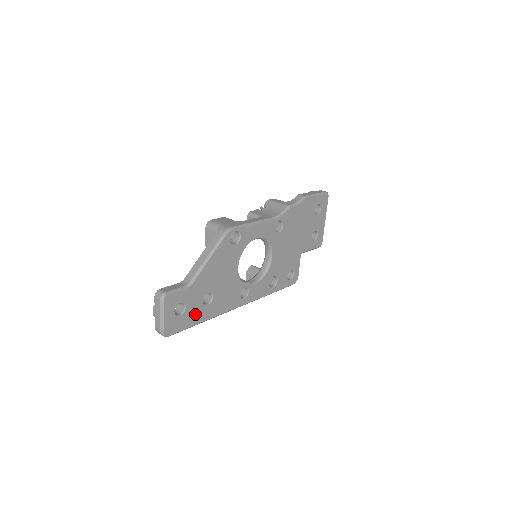
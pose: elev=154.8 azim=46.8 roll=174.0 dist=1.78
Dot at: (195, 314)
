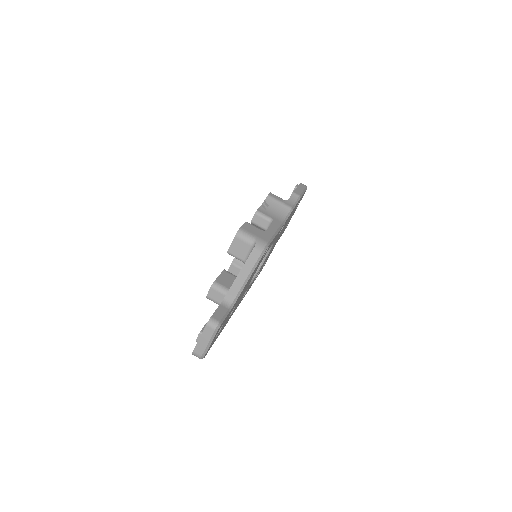
Dot at: (221, 329)
